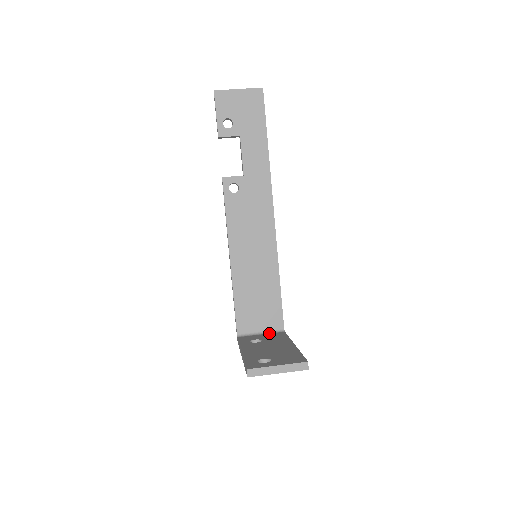
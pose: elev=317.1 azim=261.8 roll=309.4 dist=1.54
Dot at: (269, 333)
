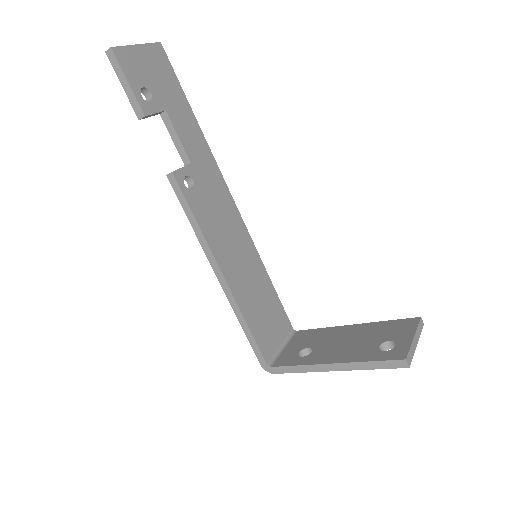
Dot at: (289, 341)
